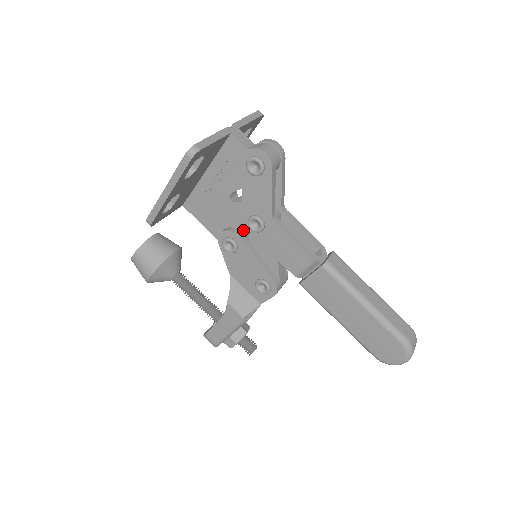
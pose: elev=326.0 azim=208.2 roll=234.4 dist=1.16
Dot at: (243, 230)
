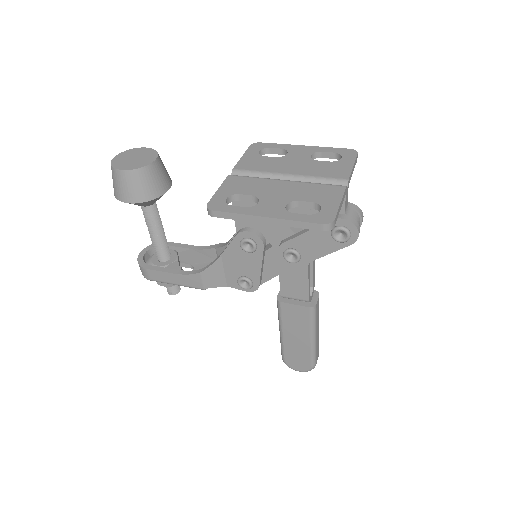
Dot at: (270, 242)
